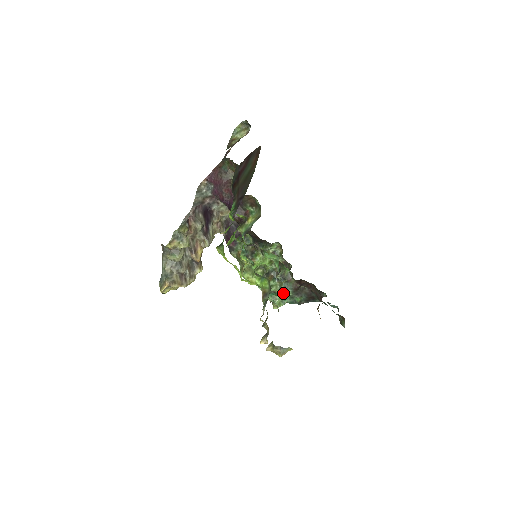
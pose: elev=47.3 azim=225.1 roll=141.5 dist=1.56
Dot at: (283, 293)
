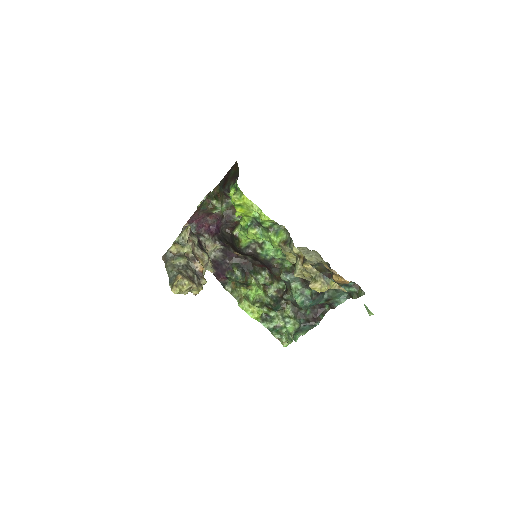
Dot at: (292, 290)
